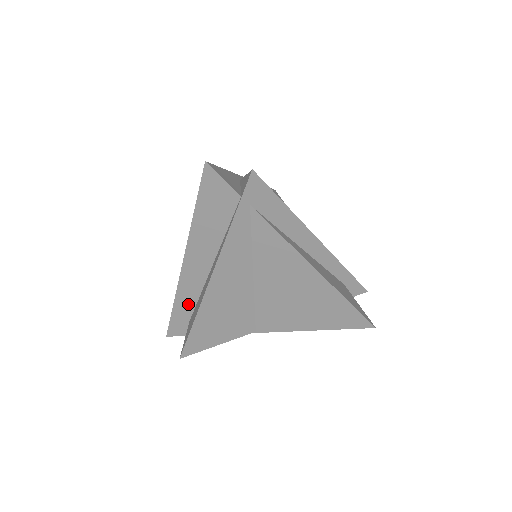
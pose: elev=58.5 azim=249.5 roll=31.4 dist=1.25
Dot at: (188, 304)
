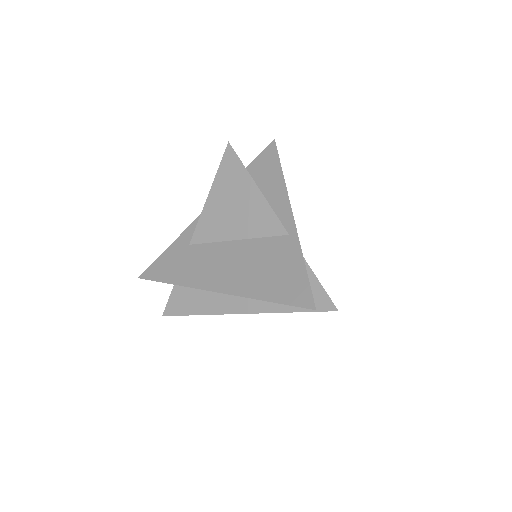
Dot at: occluded
